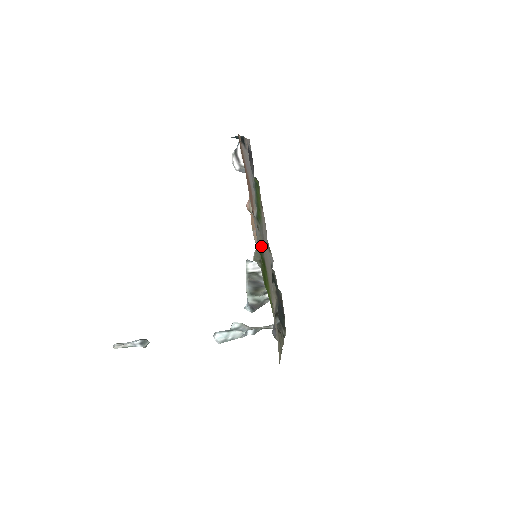
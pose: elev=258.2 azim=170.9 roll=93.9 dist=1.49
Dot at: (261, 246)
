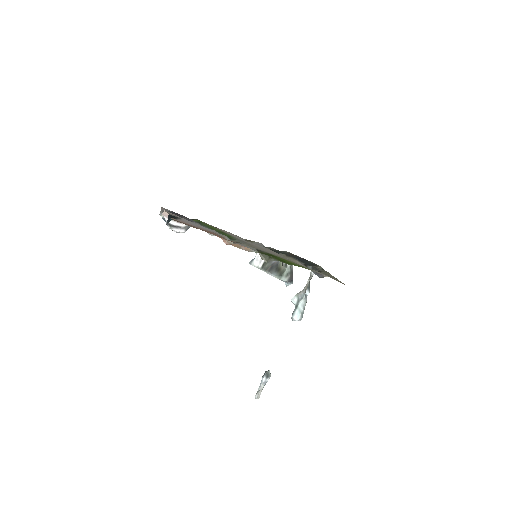
Dot at: occluded
